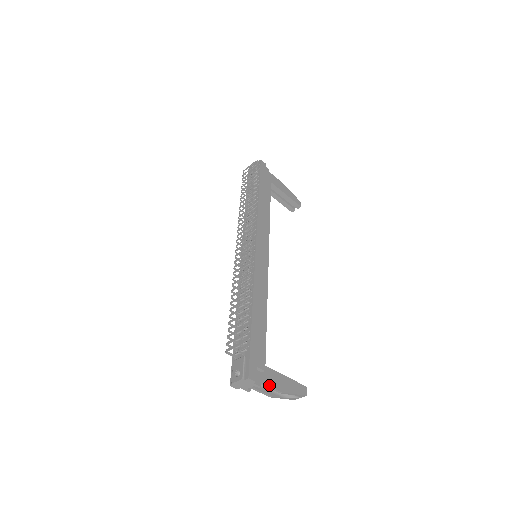
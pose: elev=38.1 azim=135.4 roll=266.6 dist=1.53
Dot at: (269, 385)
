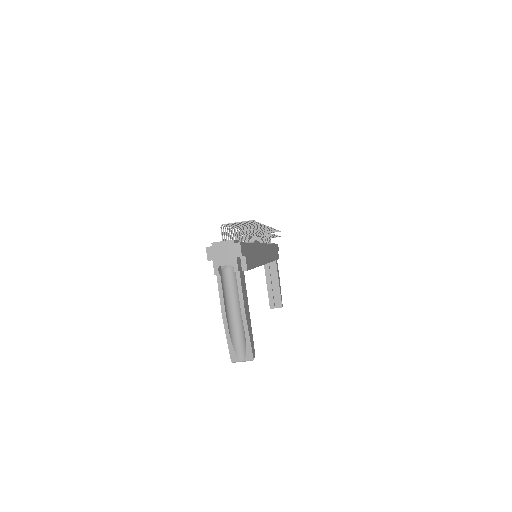
Dot at: (242, 285)
